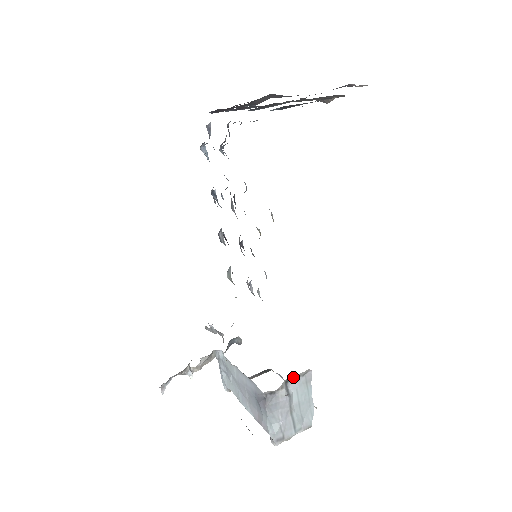
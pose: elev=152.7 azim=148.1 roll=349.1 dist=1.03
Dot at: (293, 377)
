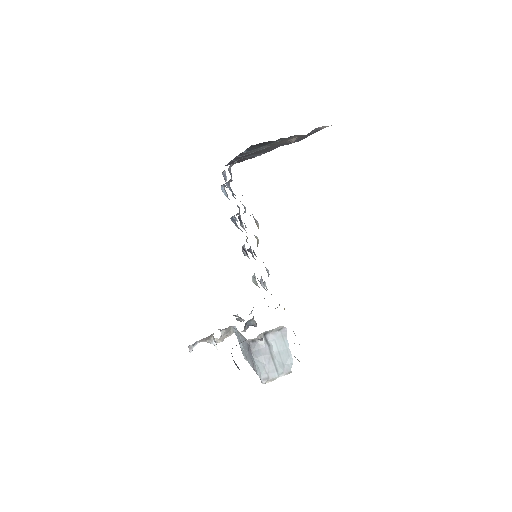
Dot at: (270, 331)
